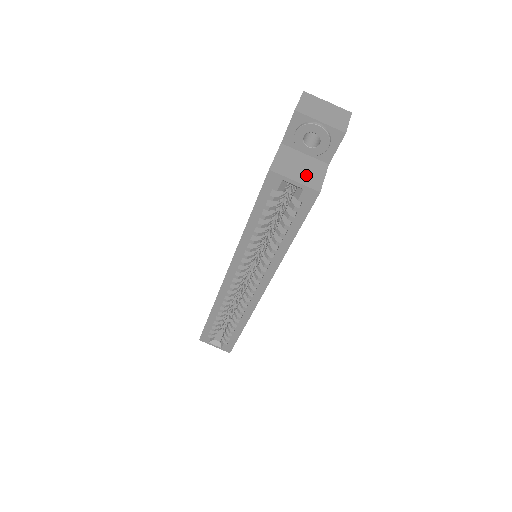
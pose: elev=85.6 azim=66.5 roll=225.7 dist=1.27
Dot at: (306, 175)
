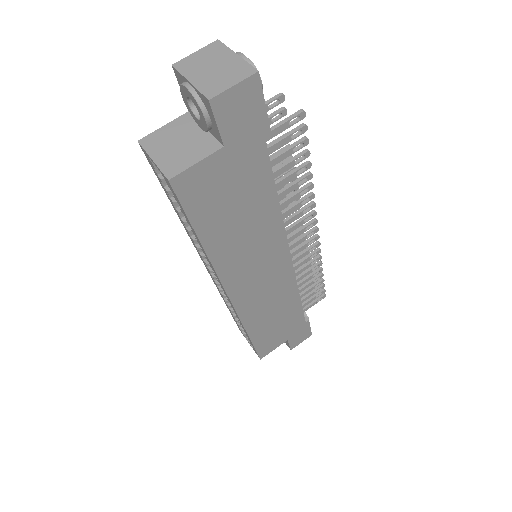
Dot at: (175, 155)
